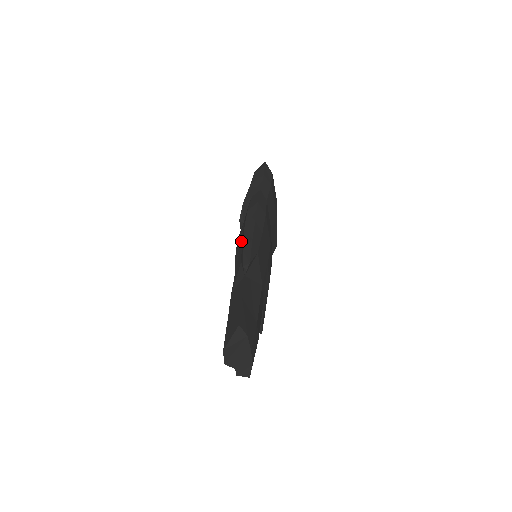
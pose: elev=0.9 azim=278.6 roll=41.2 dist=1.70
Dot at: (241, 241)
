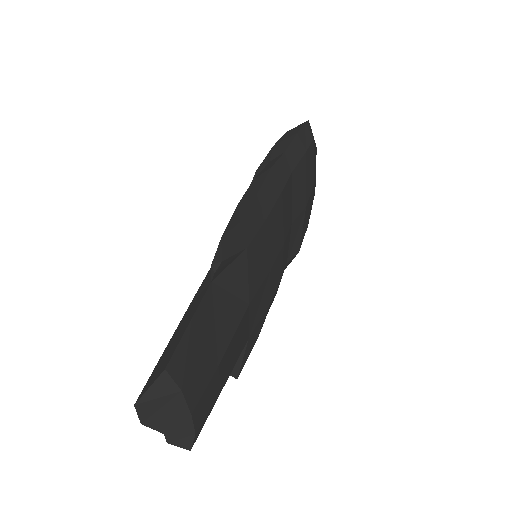
Dot at: occluded
